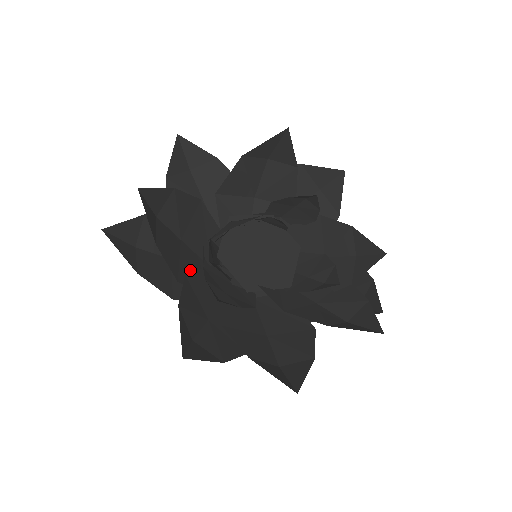
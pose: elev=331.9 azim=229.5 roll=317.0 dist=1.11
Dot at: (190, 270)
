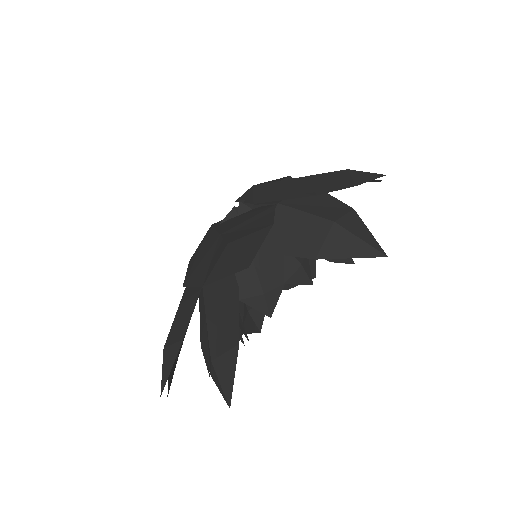
Dot at: occluded
